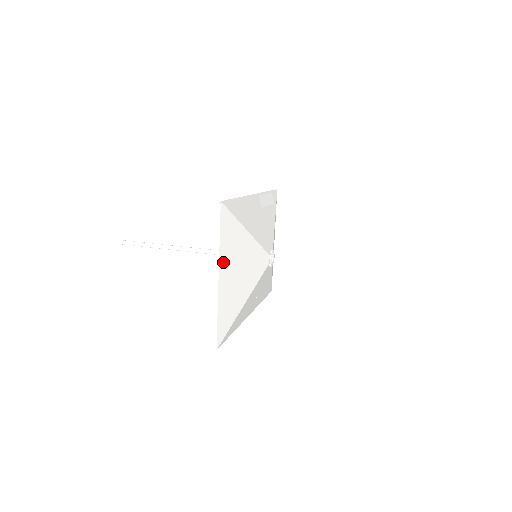
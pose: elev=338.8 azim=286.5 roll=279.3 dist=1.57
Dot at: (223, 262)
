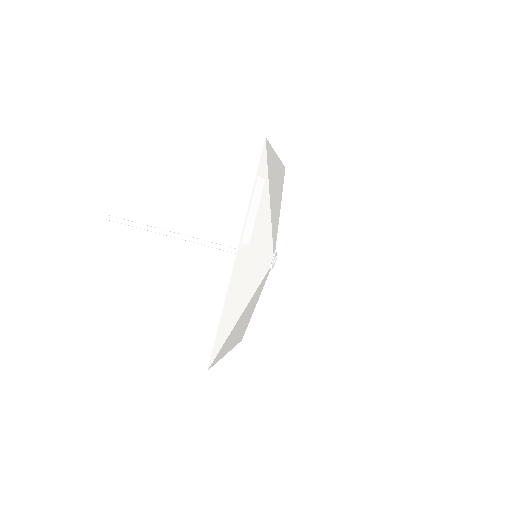
Dot at: (226, 350)
